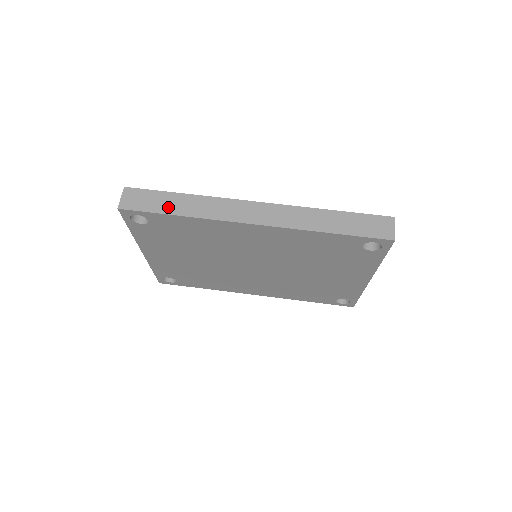
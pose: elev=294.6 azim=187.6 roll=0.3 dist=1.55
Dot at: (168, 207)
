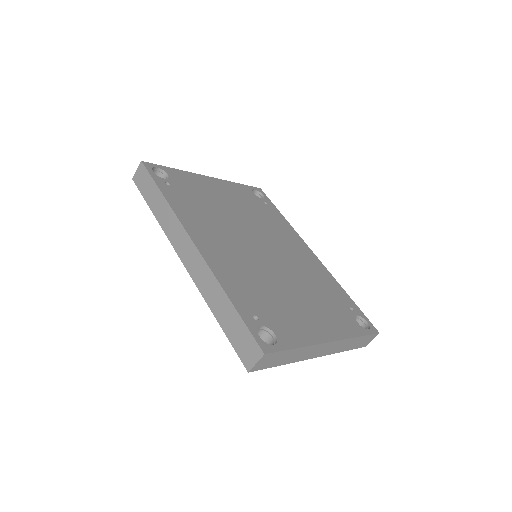
Dot at: (151, 200)
